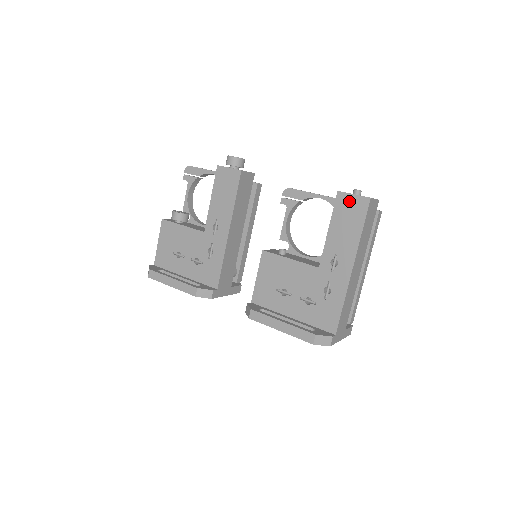
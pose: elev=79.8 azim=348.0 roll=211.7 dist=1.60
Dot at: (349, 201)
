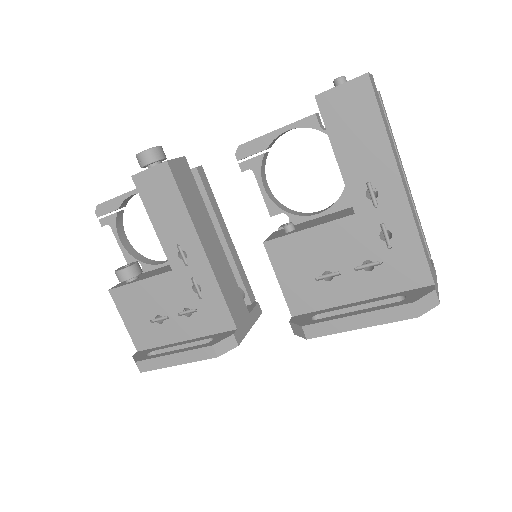
Dot at: (340, 98)
